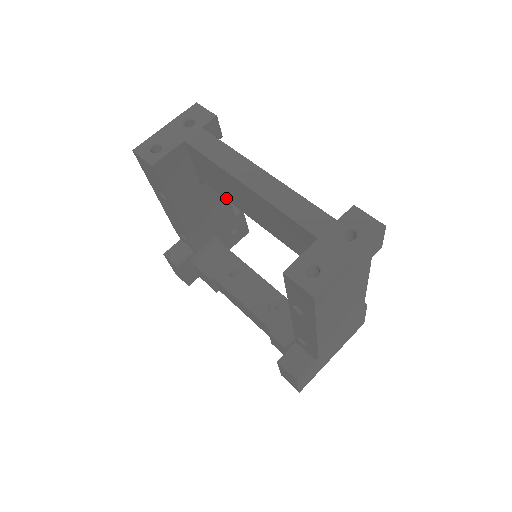
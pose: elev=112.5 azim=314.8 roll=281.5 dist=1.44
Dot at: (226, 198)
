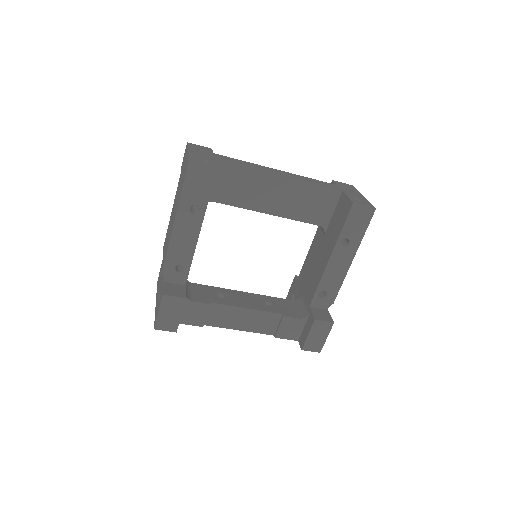
Dot at: (239, 206)
